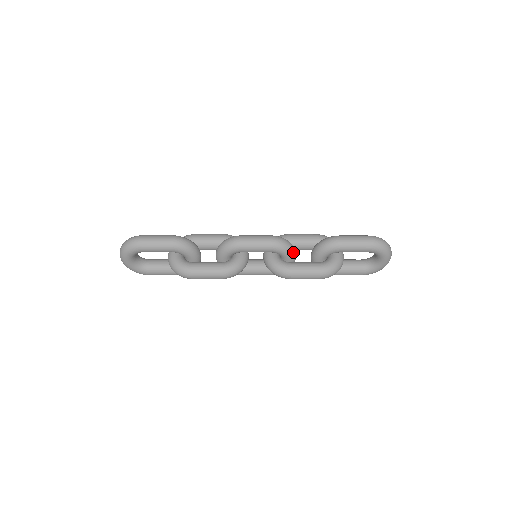
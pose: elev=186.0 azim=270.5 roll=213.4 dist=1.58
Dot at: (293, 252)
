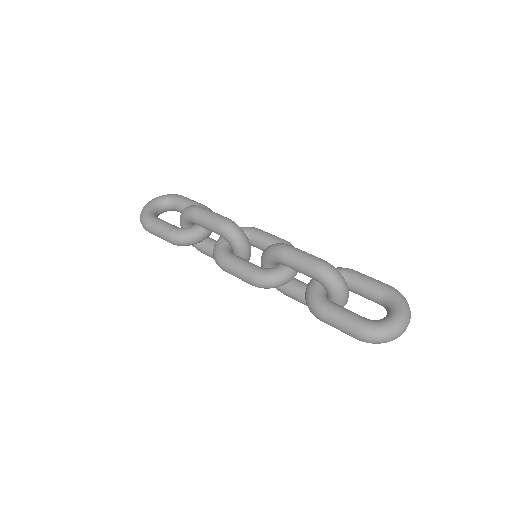
Dot at: (283, 284)
